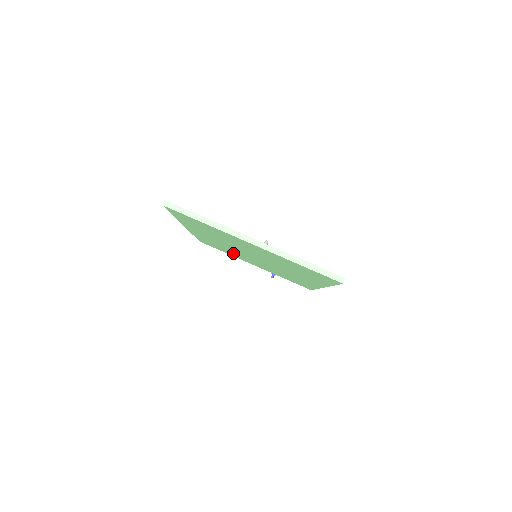
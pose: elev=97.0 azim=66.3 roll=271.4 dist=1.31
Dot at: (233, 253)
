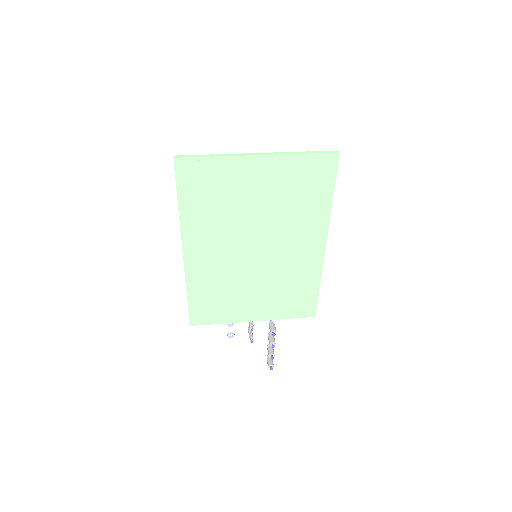
Dot at: (230, 295)
